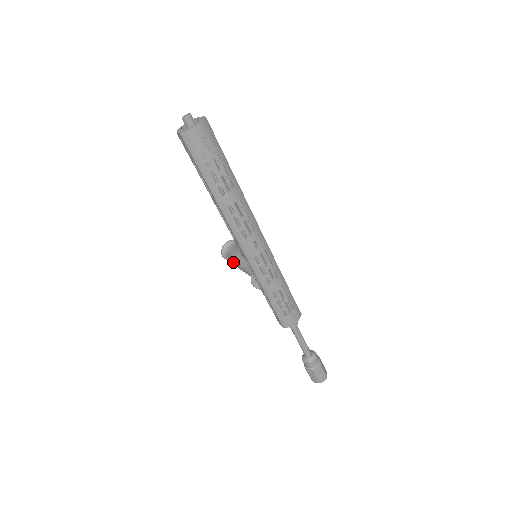
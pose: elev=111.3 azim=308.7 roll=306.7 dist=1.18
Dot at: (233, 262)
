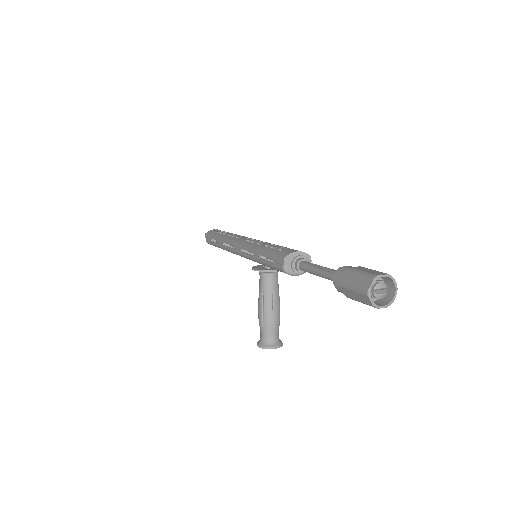
Dot at: occluded
